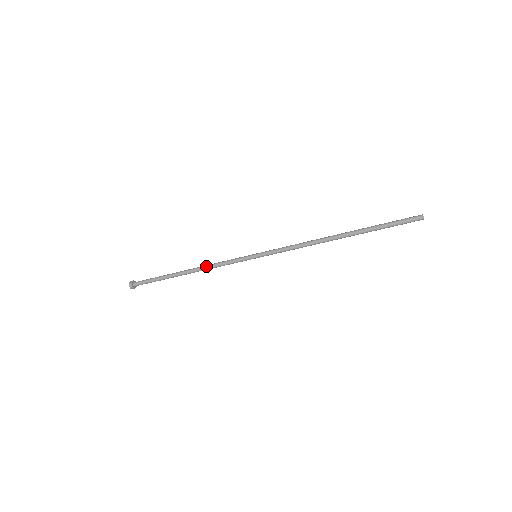
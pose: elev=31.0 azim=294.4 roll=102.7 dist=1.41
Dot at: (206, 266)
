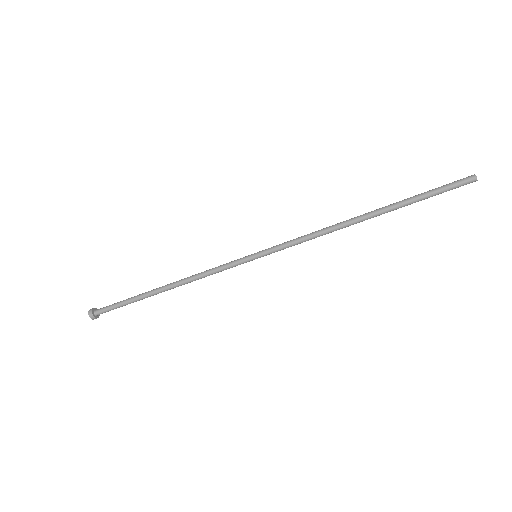
Dot at: (190, 276)
